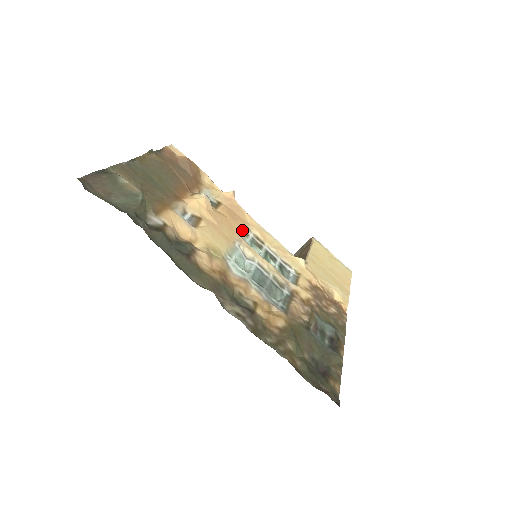
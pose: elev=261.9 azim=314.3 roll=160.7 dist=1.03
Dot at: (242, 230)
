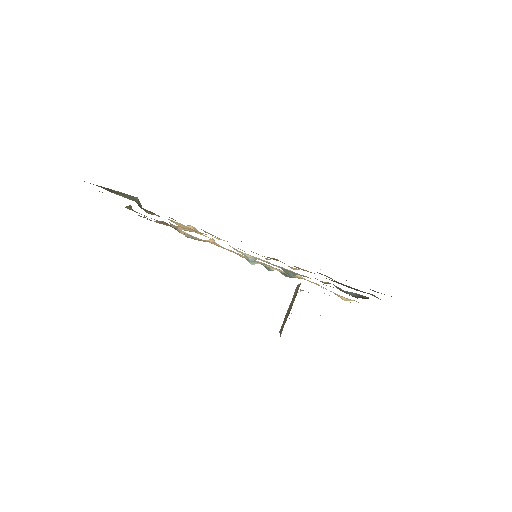
Dot at: occluded
